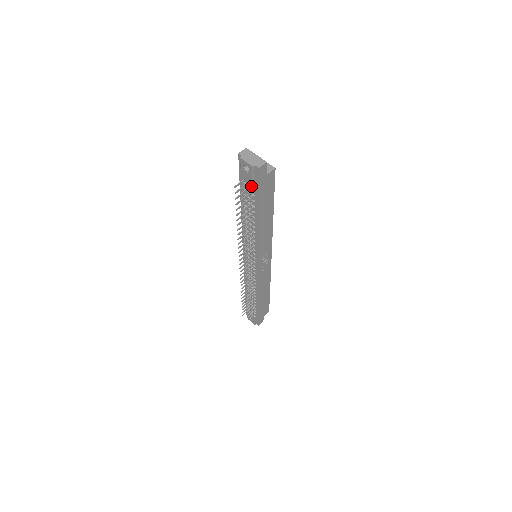
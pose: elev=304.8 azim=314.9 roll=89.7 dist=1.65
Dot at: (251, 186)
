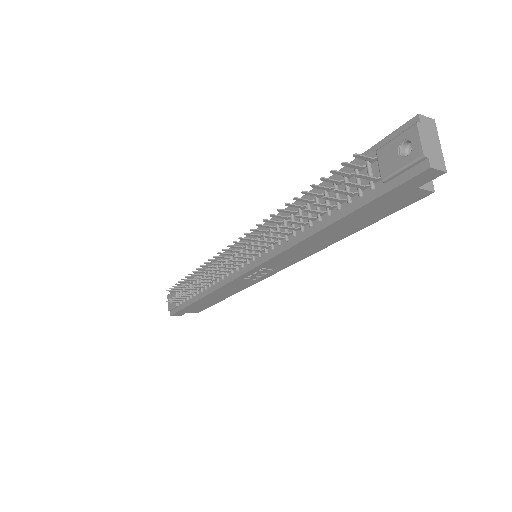
Dot at: (376, 178)
